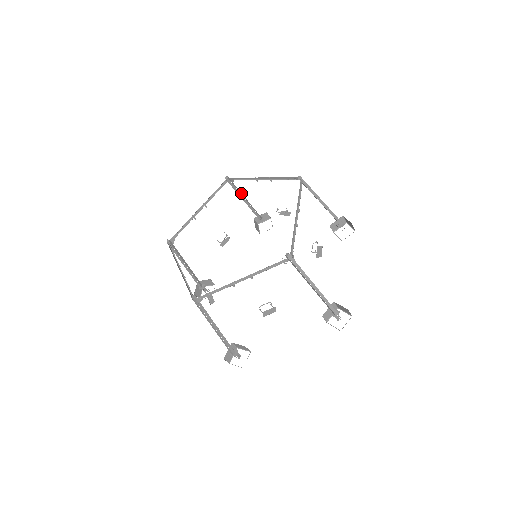
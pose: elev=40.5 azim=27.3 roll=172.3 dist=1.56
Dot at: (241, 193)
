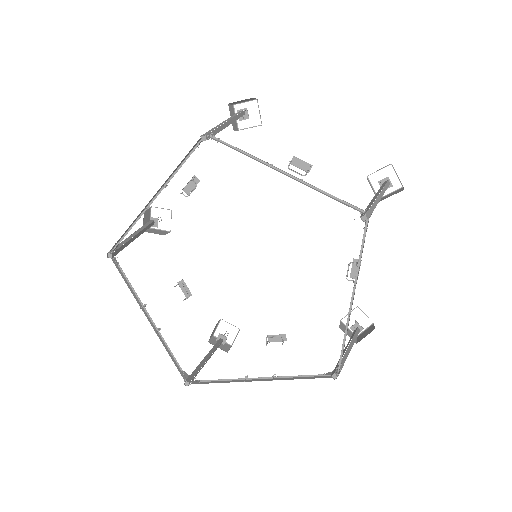
Dot at: (222, 125)
